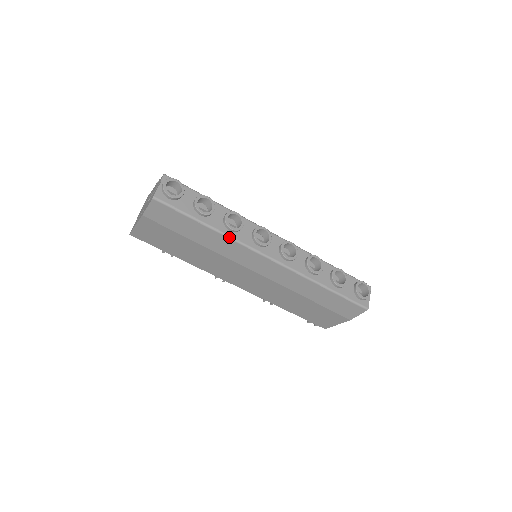
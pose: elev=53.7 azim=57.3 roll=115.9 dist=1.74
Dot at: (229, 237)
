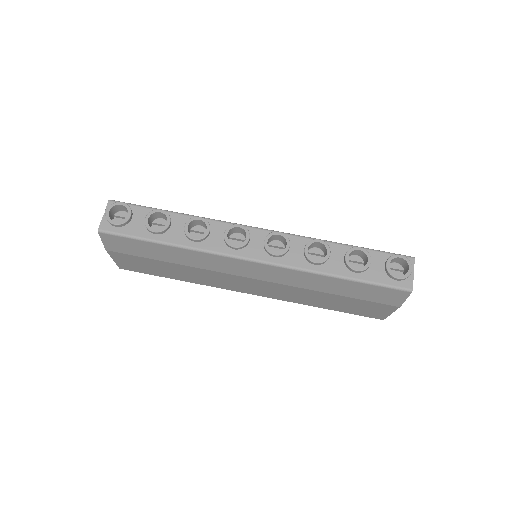
Dot at: (194, 249)
